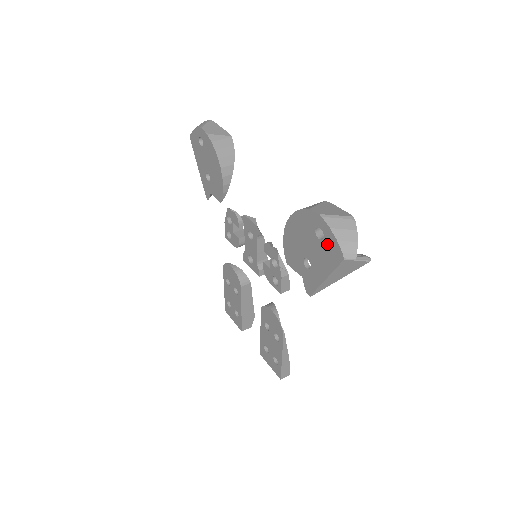
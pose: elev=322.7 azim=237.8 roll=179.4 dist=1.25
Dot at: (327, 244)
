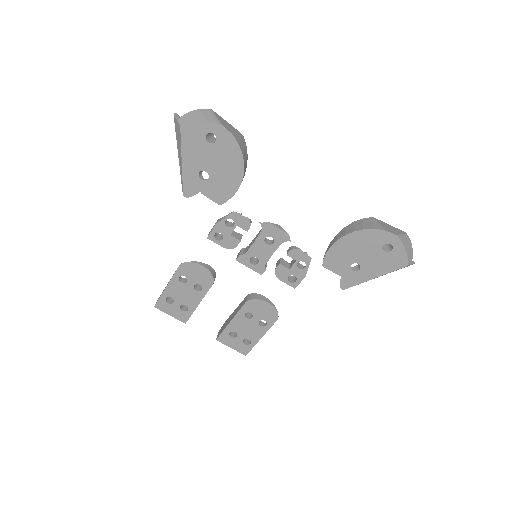
Dot at: (393, 255)
